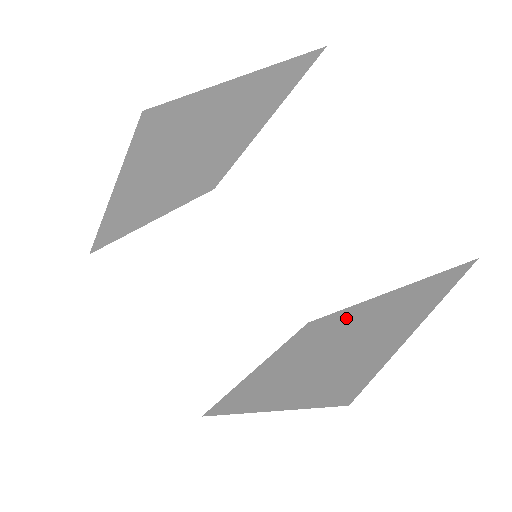
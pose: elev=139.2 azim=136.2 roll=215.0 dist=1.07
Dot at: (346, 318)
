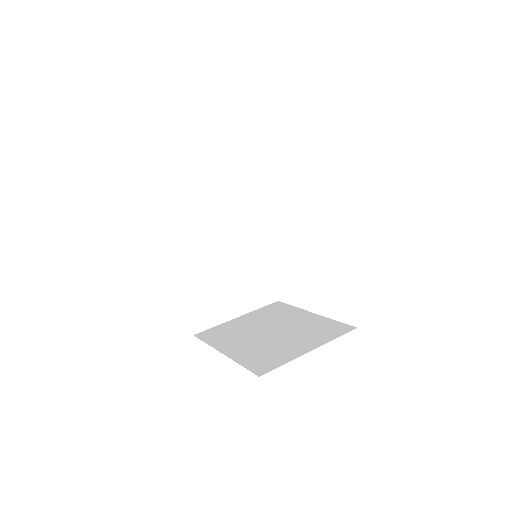
Dot at: occluded
